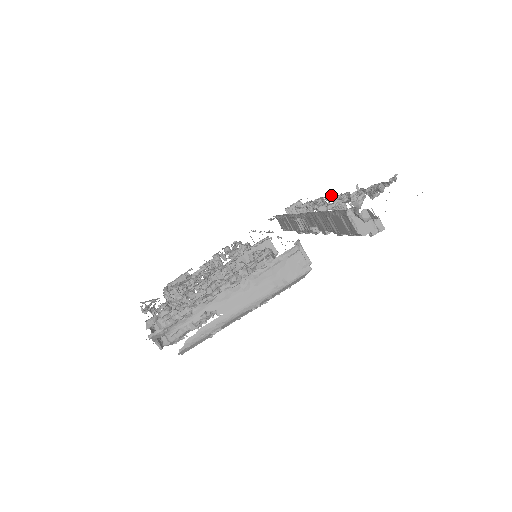
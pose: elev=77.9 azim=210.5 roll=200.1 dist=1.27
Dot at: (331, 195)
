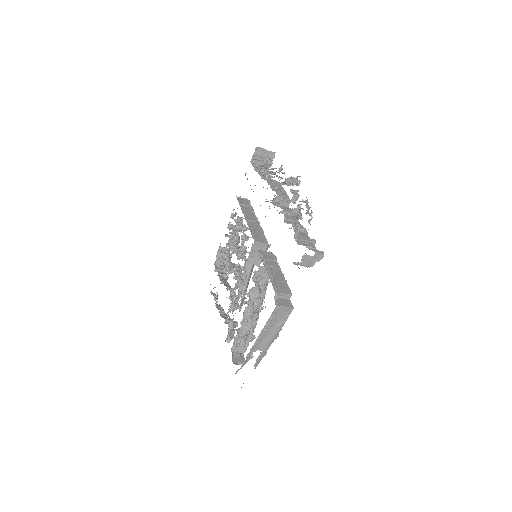
Dot at: (277, 176)
